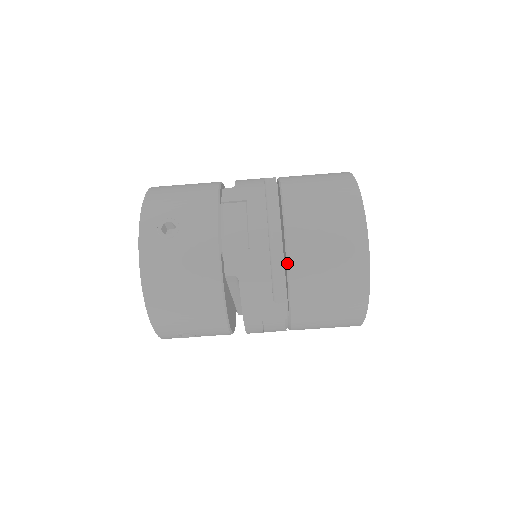
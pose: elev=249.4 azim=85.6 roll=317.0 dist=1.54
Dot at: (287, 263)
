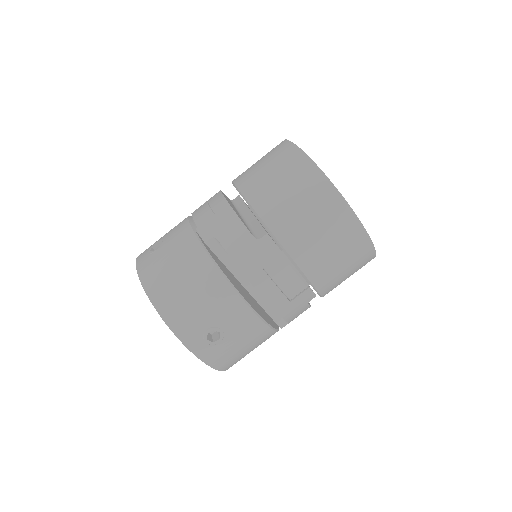
Dot at: (247, 202)
